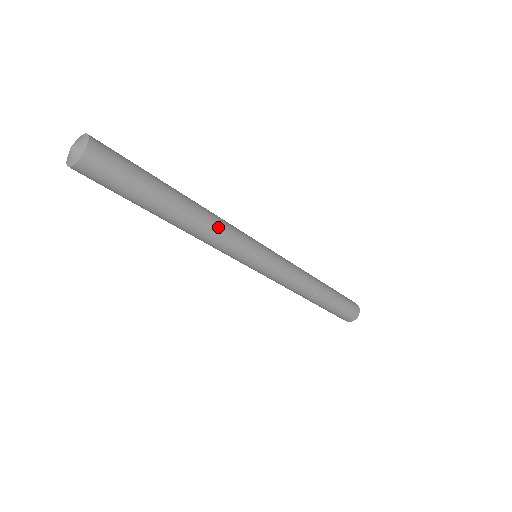
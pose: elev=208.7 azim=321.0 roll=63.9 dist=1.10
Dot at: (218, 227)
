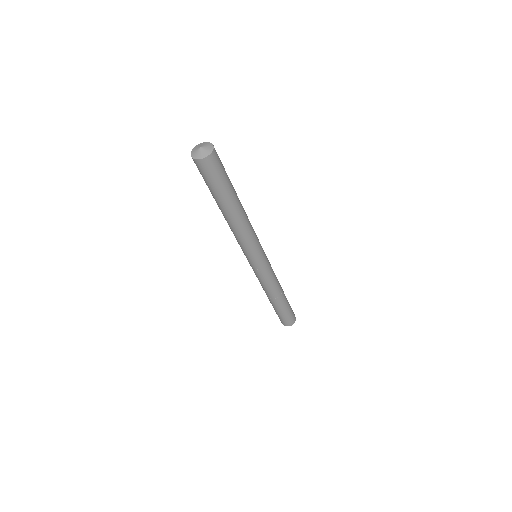
Dot at: occluded
